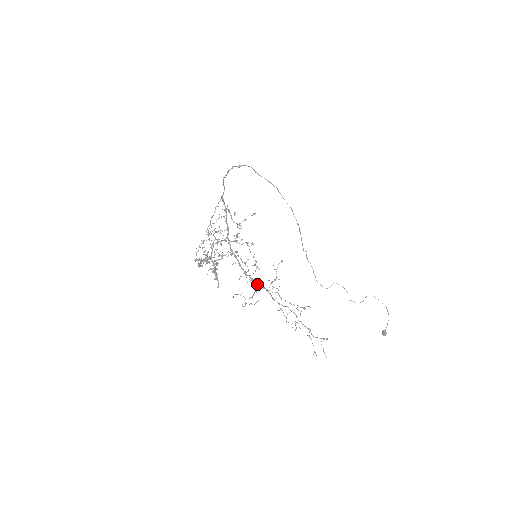
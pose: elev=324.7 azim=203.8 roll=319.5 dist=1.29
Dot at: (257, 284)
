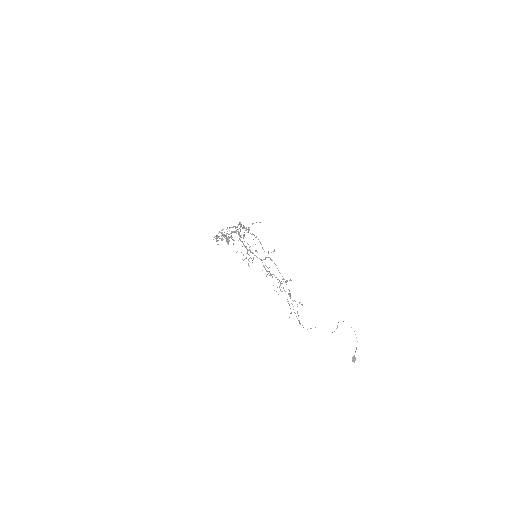
Dot at: (255, 255)
